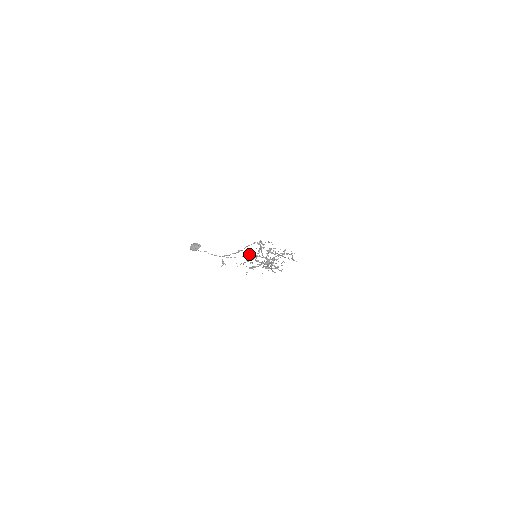
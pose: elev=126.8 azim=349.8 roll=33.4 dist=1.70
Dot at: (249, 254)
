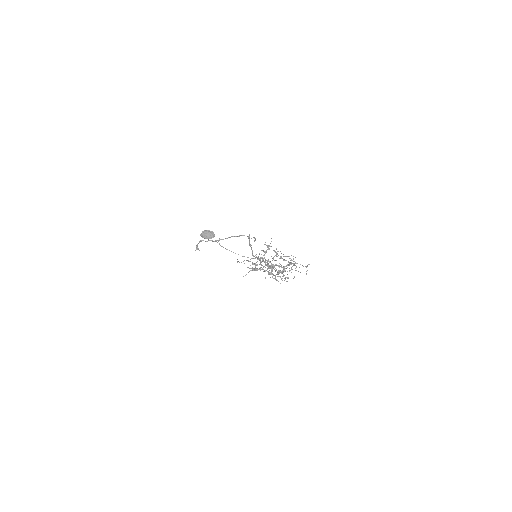
Dot at: occluded
